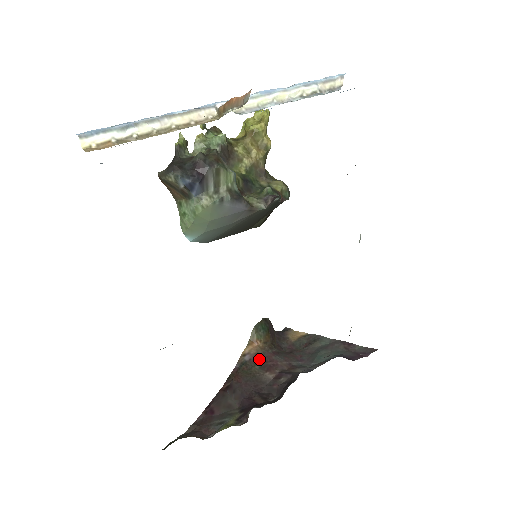
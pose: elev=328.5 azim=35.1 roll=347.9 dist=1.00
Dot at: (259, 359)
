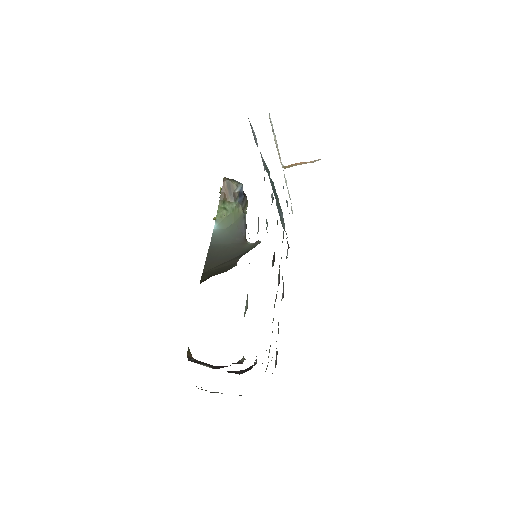
Dot at: occluded
